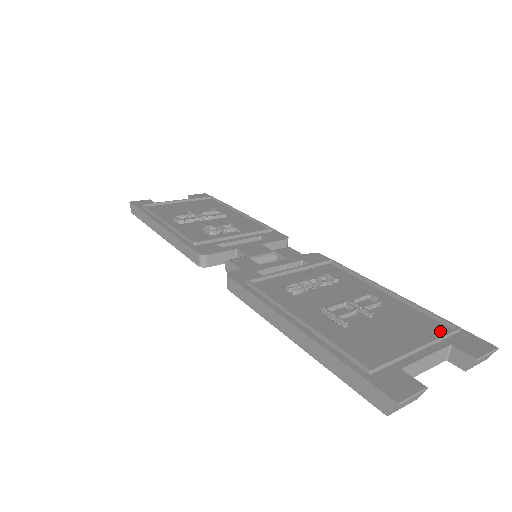
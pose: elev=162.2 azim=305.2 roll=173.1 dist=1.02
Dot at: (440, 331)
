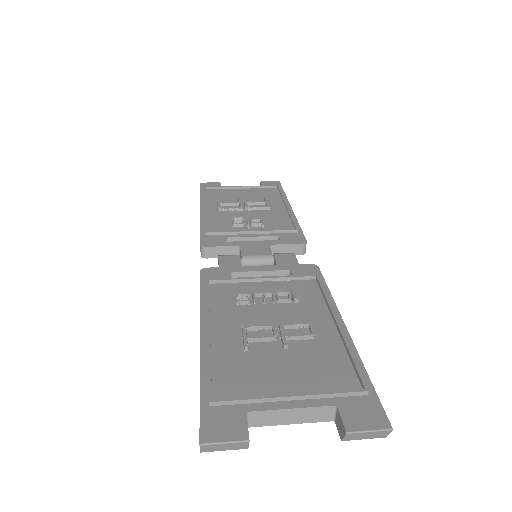
Dot at: (344, 387)
